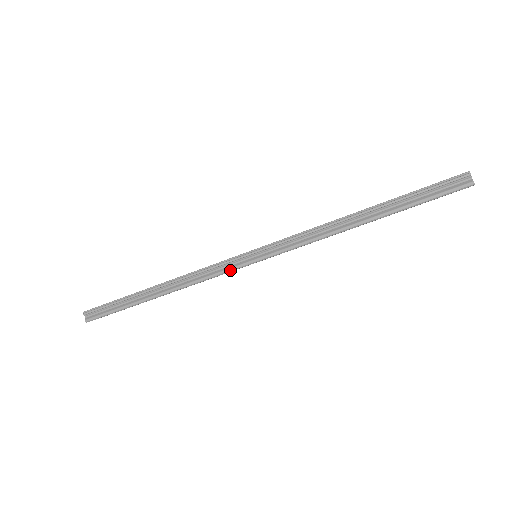
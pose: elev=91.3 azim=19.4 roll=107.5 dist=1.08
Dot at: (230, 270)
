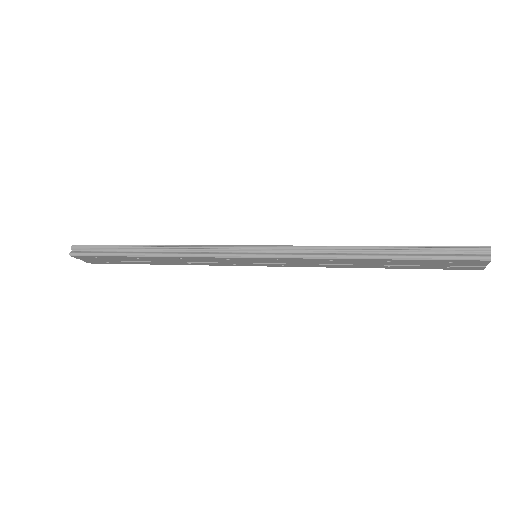
Dot at: (226, 256)
